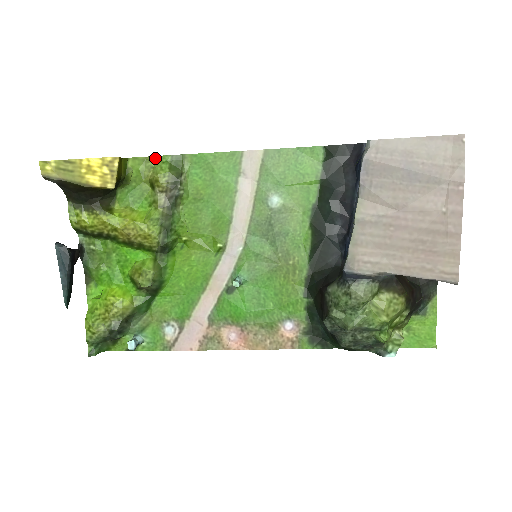
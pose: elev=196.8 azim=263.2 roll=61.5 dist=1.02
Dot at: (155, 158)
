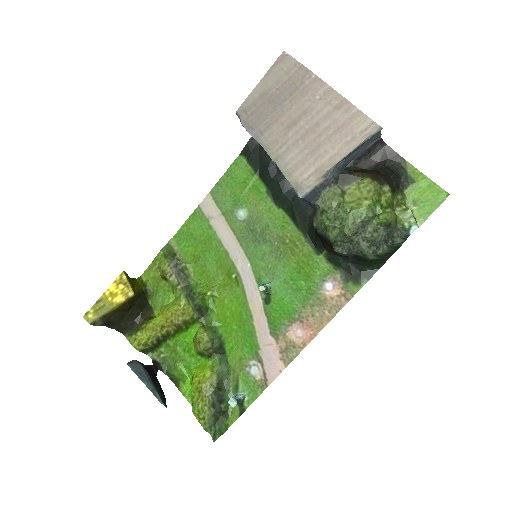
Dot at: (154, 261)
